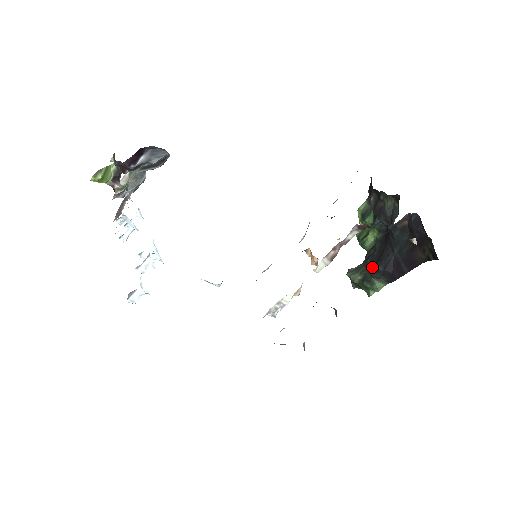
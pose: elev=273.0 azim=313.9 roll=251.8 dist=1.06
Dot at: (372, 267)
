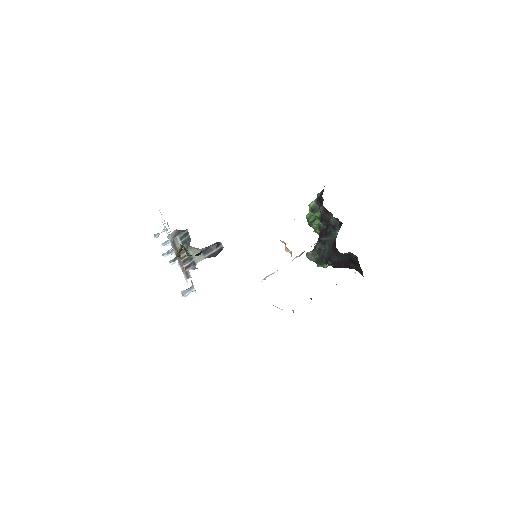
Dot at: (324, 259)
